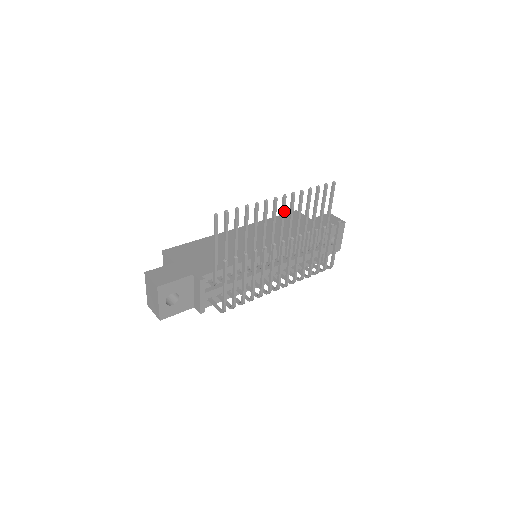
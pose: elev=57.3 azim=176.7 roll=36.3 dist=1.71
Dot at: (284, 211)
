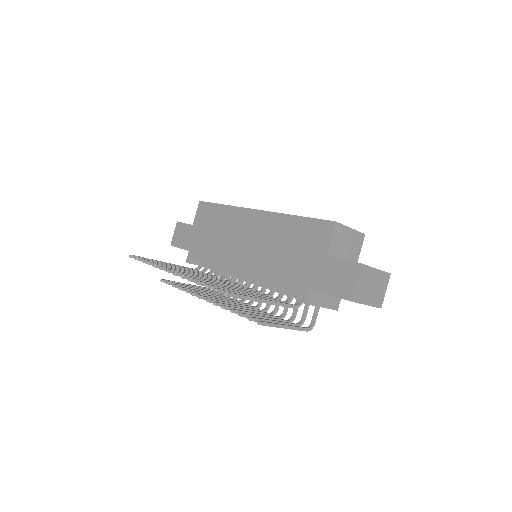
Dot at: occluded
